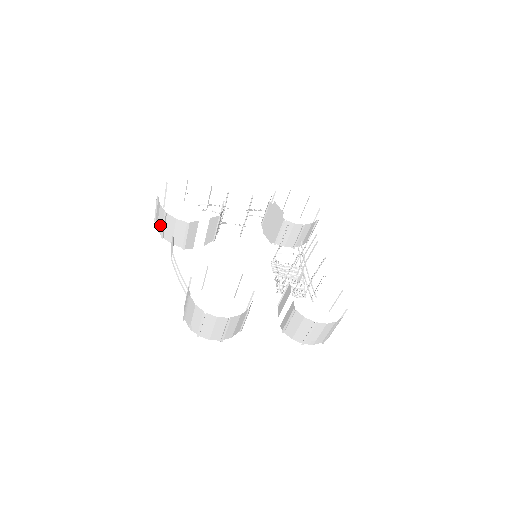
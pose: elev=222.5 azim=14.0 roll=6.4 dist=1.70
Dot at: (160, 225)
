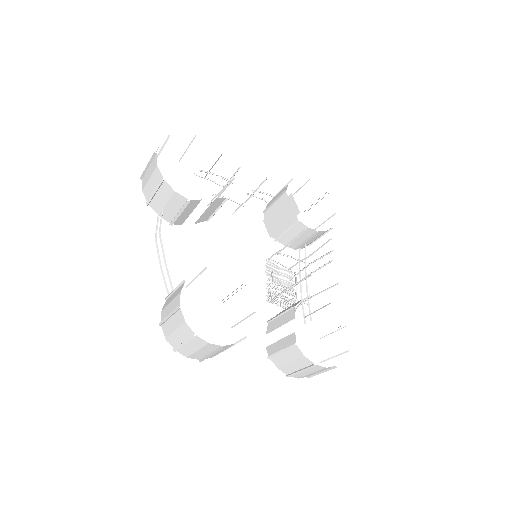
Dot at: (149, 188)
